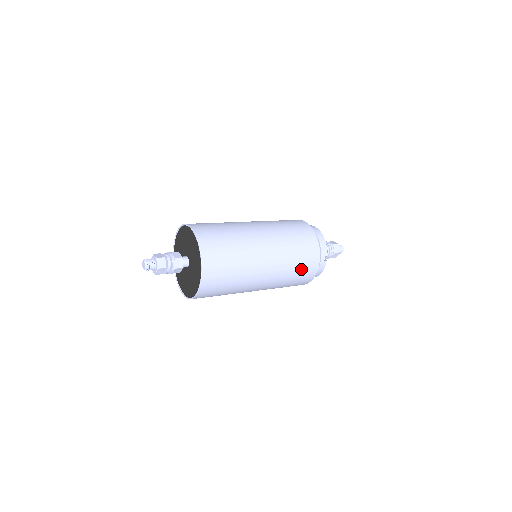
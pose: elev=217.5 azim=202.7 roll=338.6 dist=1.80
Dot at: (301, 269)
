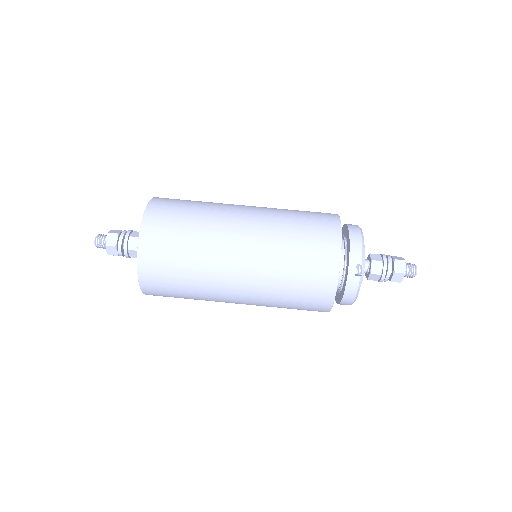
Dot at: (304, 279)
